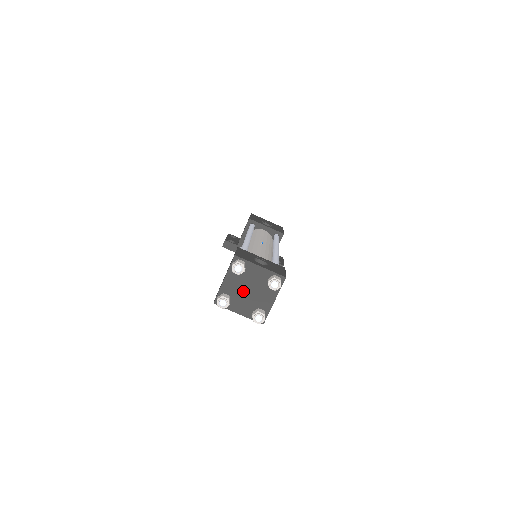
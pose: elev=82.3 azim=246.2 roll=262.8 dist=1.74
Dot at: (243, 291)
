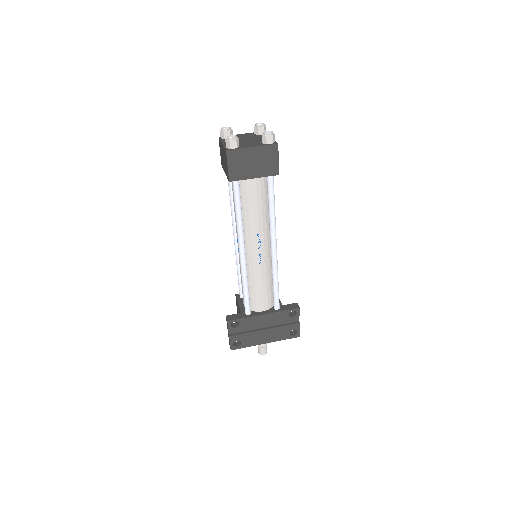
Dot at: (243, 142)
